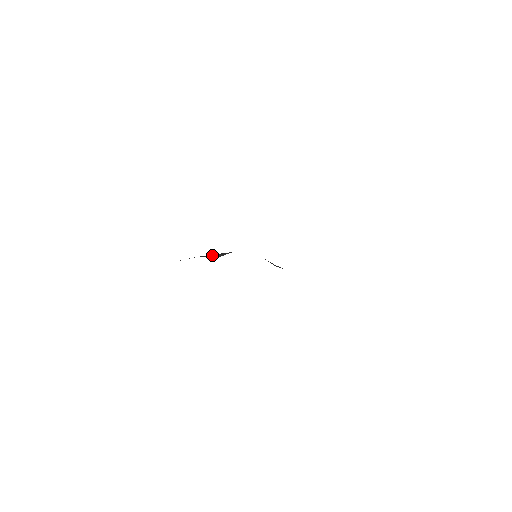
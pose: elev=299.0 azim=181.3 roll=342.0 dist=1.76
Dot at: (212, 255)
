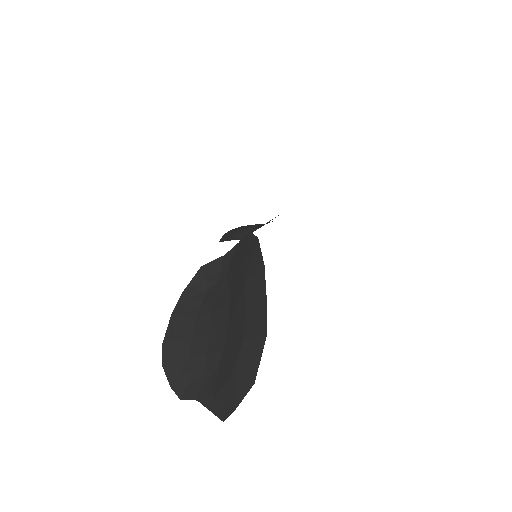
Dot at: (192, 296)
